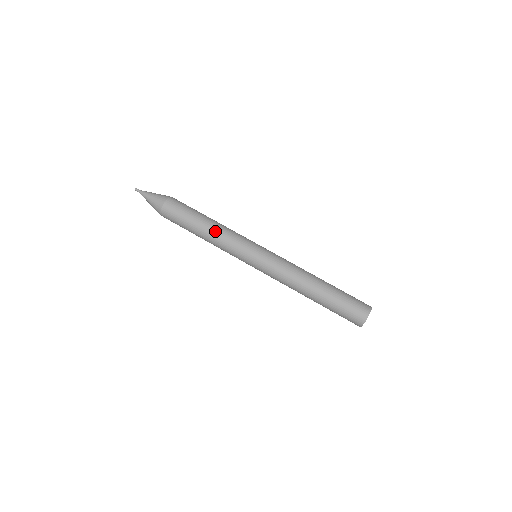
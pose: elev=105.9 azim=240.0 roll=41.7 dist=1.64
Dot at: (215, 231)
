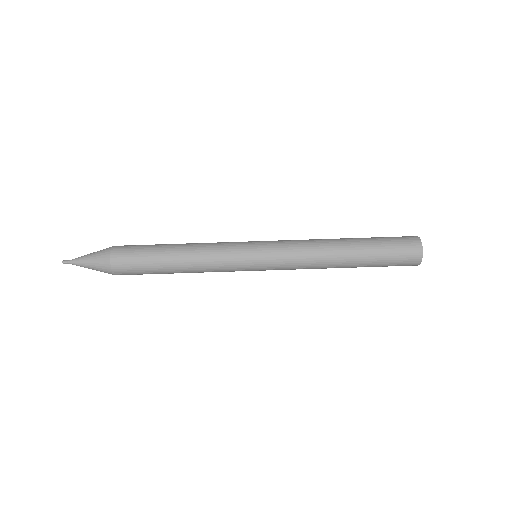
Dot at: (193, 253)
